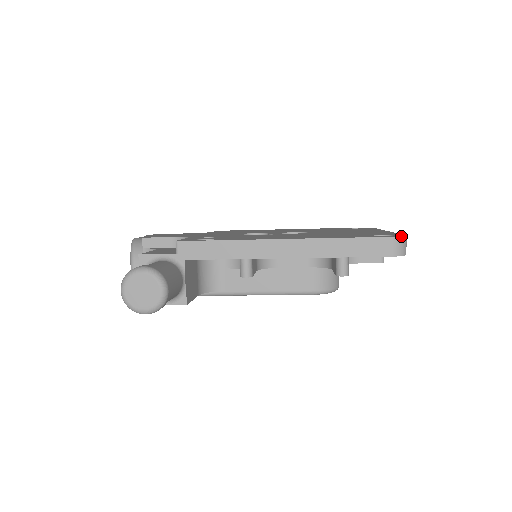
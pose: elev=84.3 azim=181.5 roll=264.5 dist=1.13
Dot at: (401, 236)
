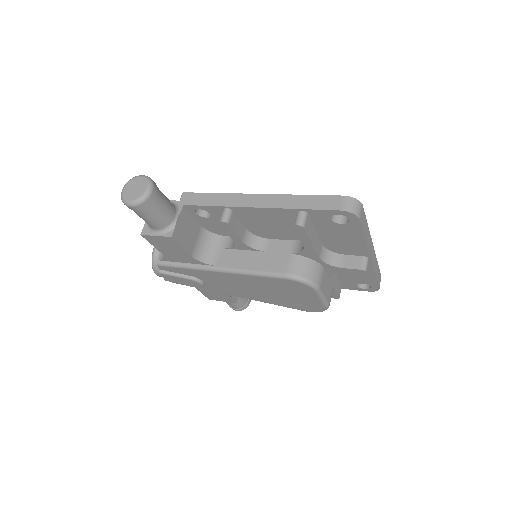
Dot at: occluded
